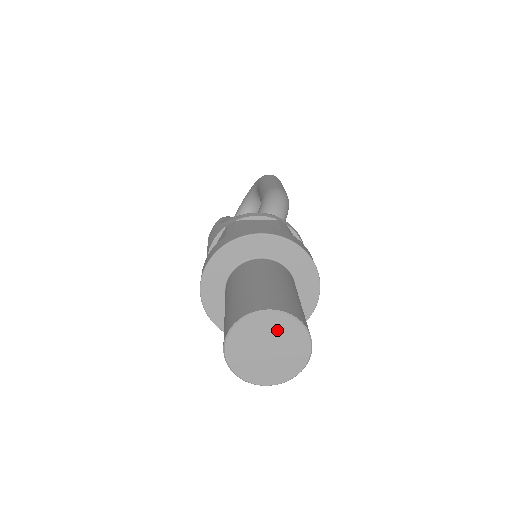
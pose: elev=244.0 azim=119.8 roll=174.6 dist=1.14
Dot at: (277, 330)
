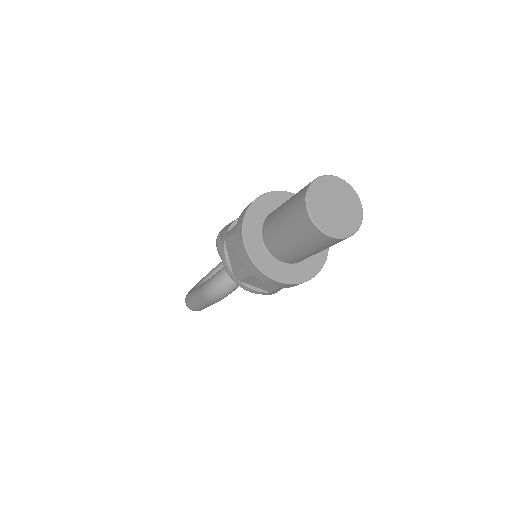
Dot at: (344, 194)
